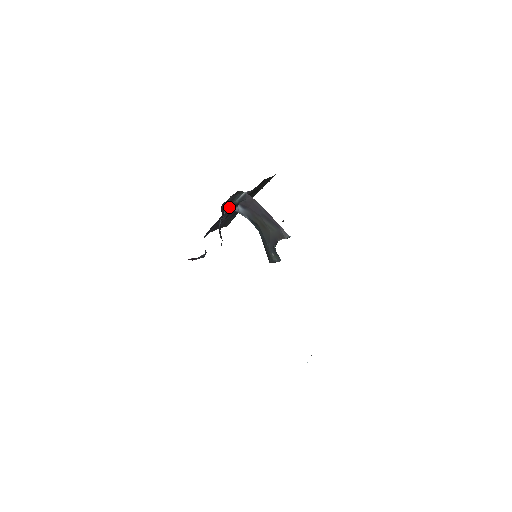
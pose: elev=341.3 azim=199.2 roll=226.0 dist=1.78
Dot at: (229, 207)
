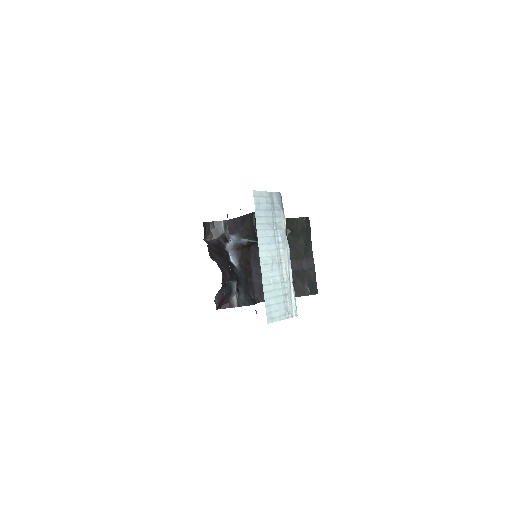
Dot at: (227, 244)
